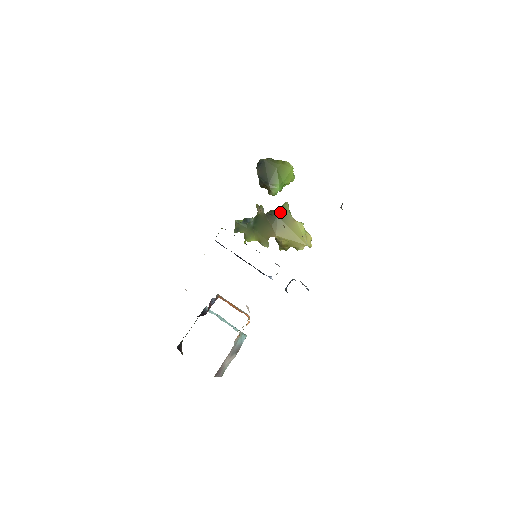
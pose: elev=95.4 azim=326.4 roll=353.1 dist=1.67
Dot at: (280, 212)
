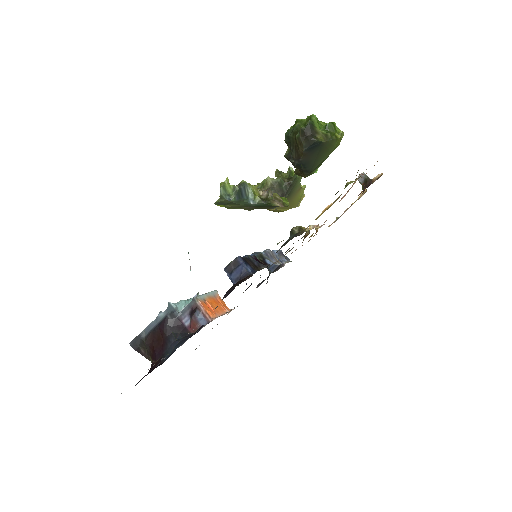
Dot at: (293, 187)
